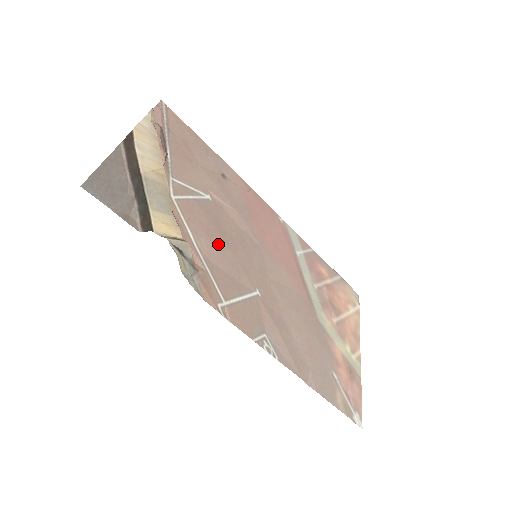
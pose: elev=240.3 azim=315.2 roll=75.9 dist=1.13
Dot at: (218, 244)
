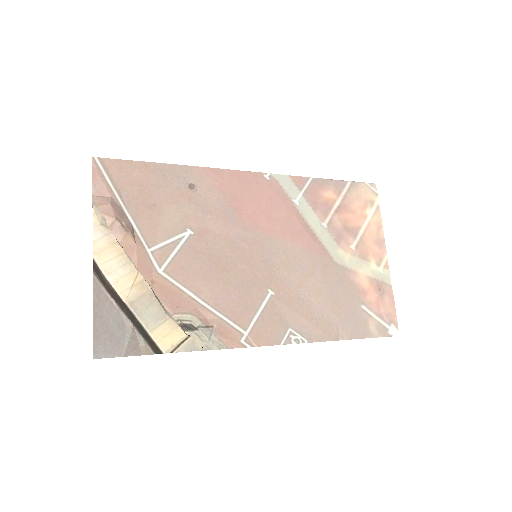
Dot at: (218, 279)
